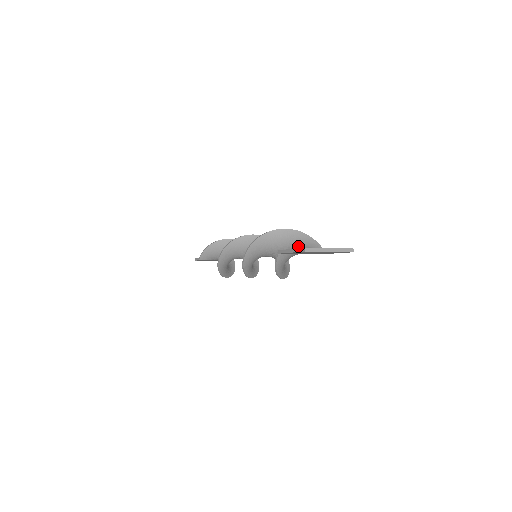
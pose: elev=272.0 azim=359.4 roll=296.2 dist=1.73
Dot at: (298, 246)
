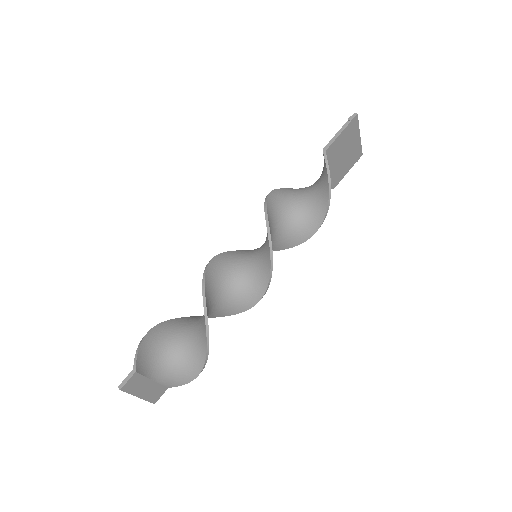
Dot at: occluded
